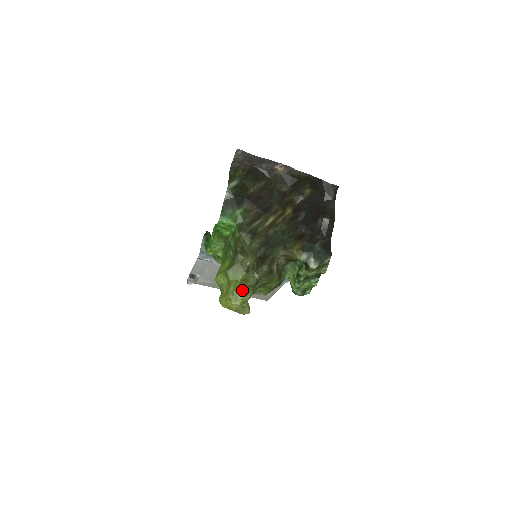
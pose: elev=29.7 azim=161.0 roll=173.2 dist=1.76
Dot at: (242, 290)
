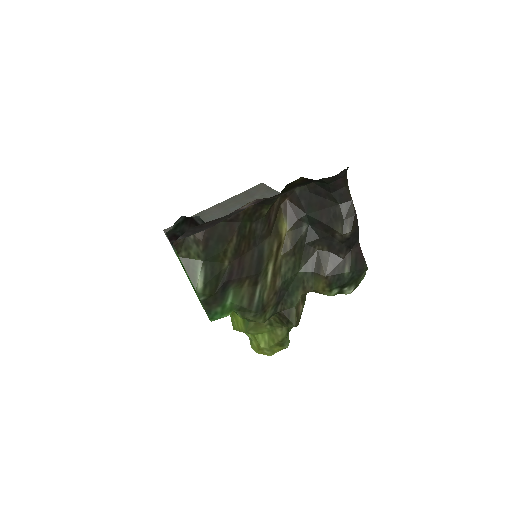
Dot at: (276, 345)
